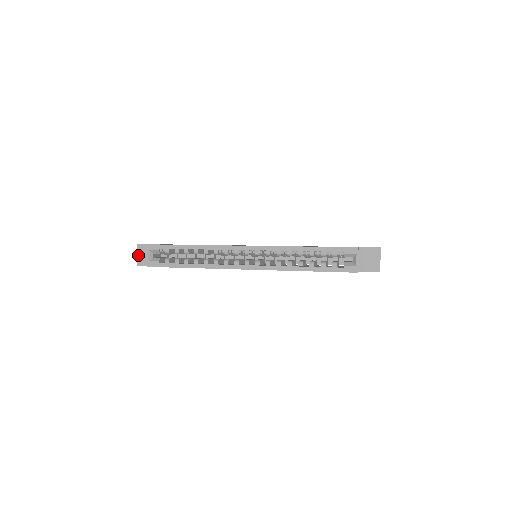
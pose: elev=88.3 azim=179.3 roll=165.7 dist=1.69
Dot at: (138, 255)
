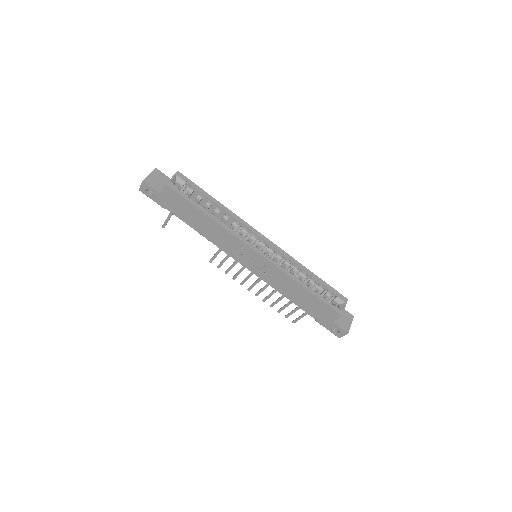
Dot at: (150, 175)
